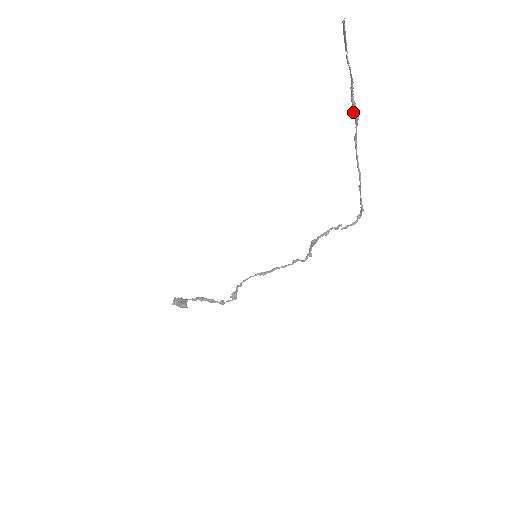
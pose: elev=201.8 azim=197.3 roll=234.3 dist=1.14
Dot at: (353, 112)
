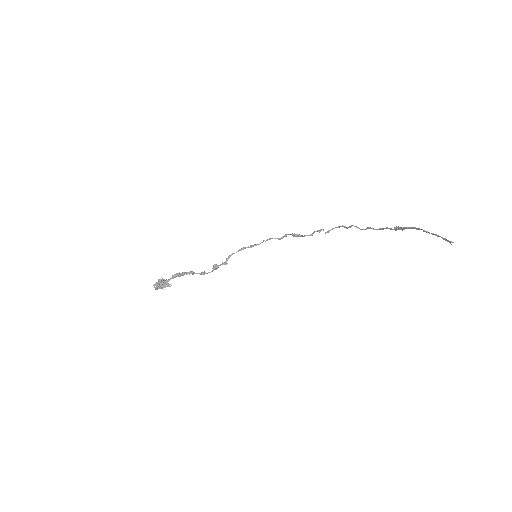
Dot at: occluded
